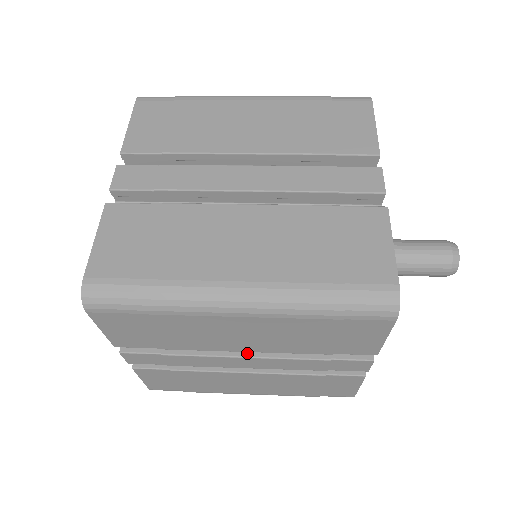
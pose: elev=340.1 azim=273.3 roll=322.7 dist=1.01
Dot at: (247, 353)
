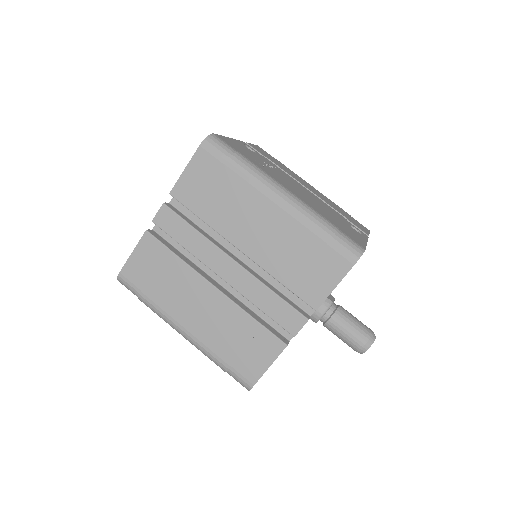
Dot at: occluded
